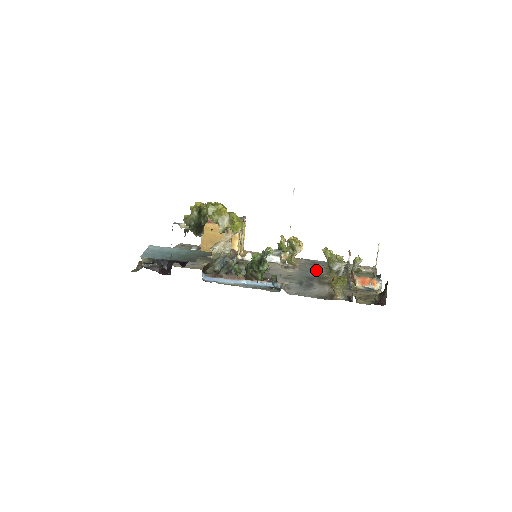
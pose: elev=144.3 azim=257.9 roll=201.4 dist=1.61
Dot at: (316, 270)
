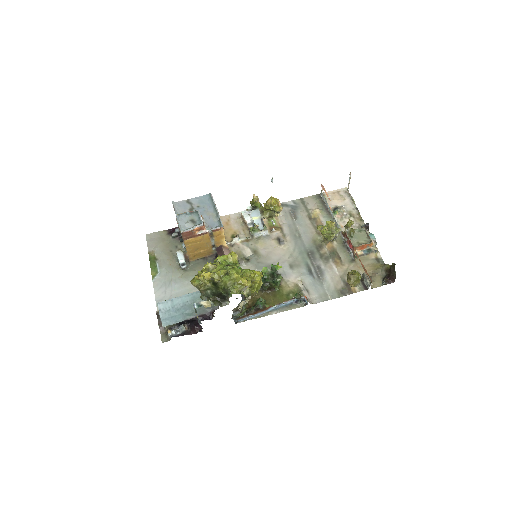
Dot at: (304, 229)
